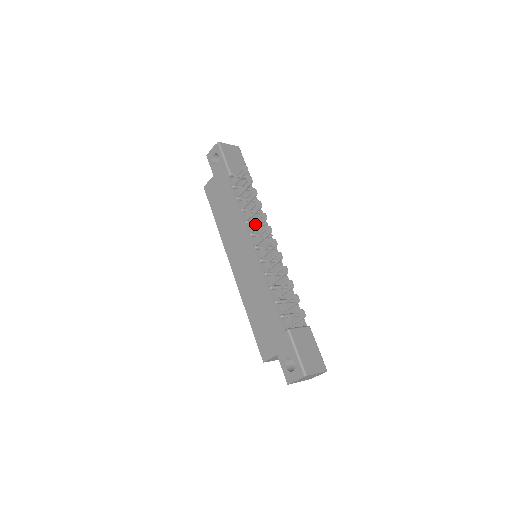
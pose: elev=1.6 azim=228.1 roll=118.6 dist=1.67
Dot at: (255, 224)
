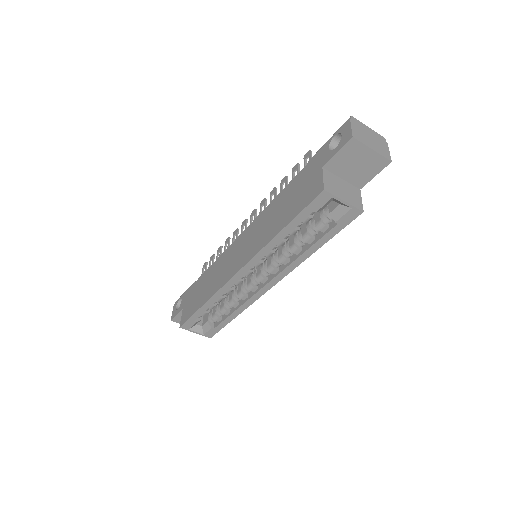
Dot at: occluded
